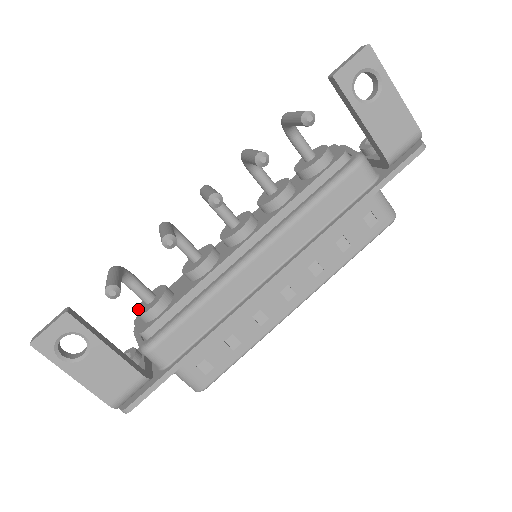
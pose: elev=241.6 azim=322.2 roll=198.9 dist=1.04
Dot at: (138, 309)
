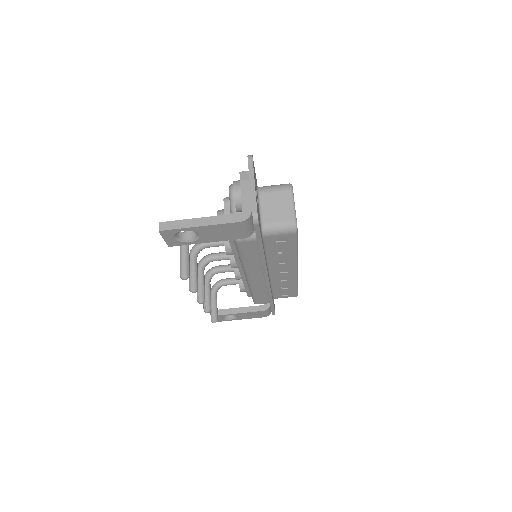
Dot at: occluded
